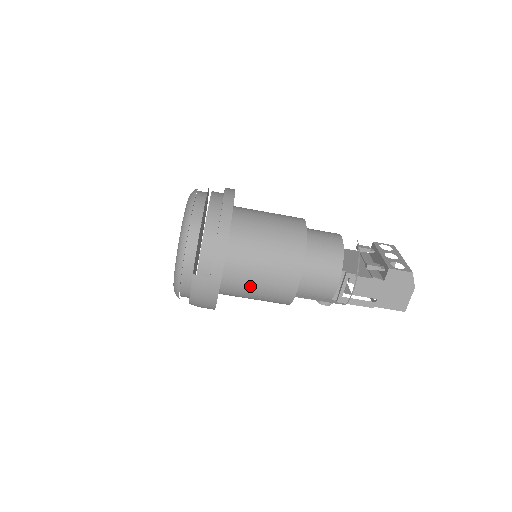
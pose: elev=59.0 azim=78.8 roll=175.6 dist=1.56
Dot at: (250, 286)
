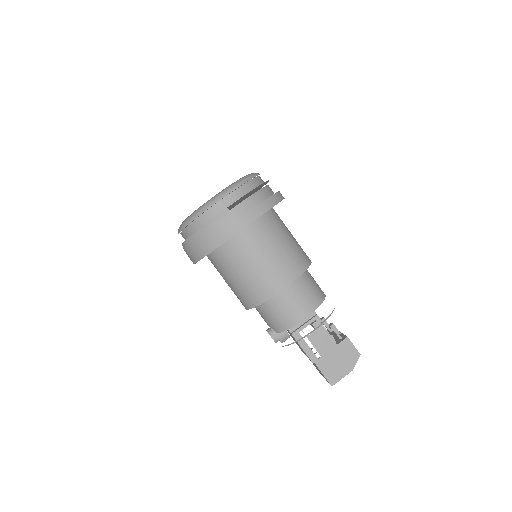
Dot at: (249, 260)
